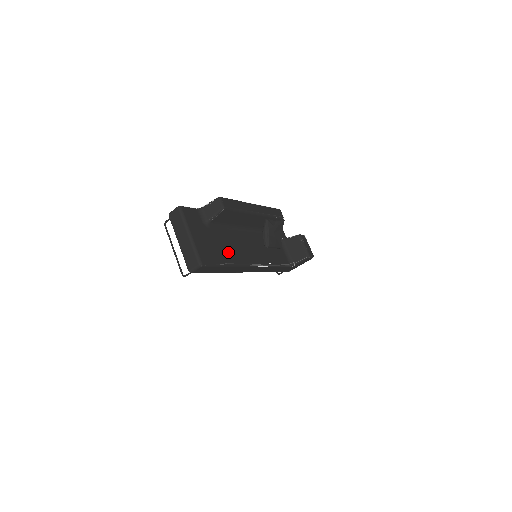
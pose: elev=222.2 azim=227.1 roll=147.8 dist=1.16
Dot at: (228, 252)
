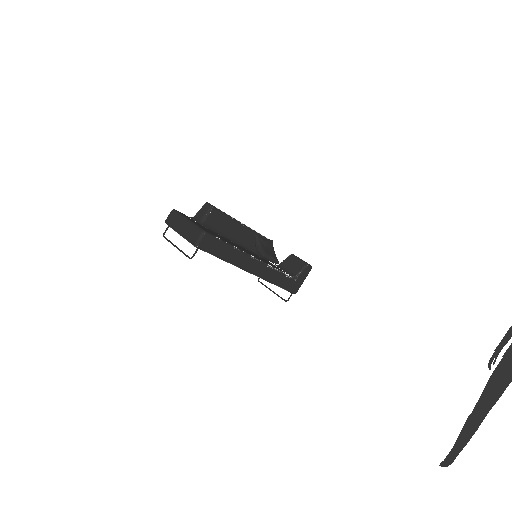
Dot at: (228, 242)
